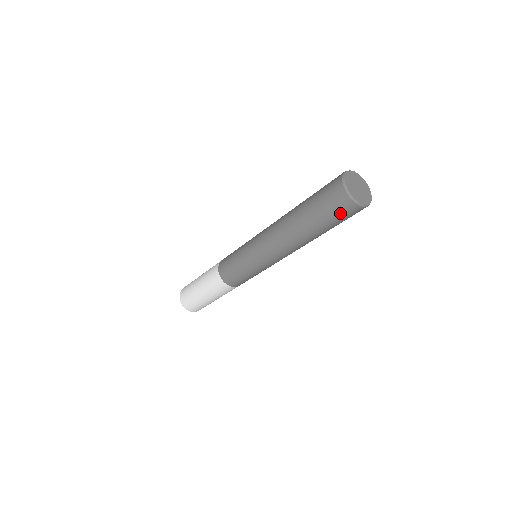
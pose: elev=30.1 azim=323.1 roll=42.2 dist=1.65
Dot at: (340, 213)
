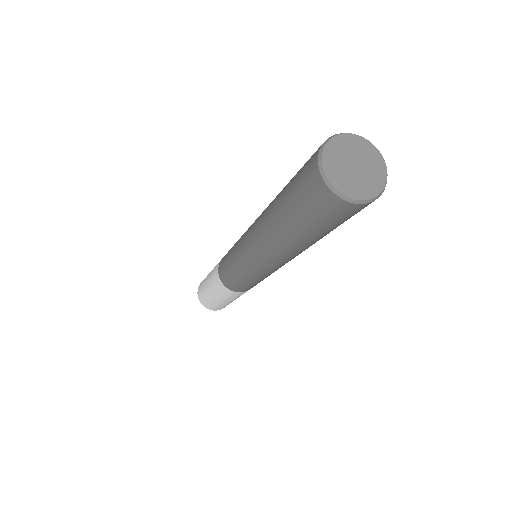
Dot at: (306, 195)
